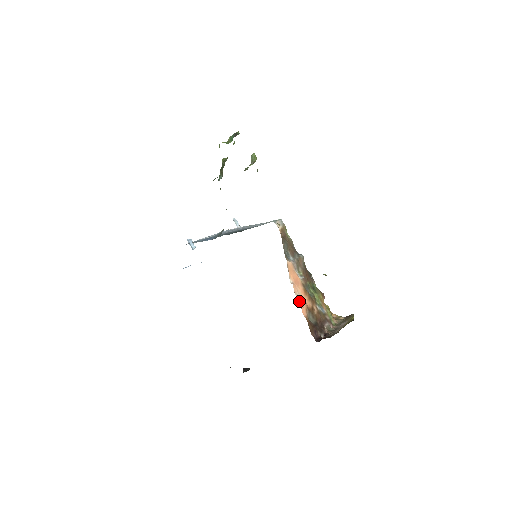
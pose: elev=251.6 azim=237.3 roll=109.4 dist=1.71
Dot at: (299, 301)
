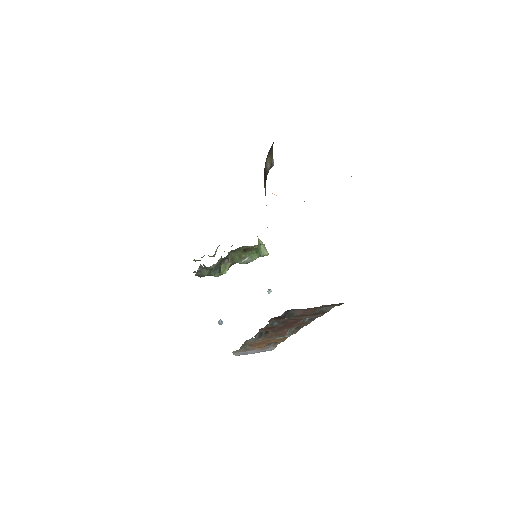
Dot at: occluded
